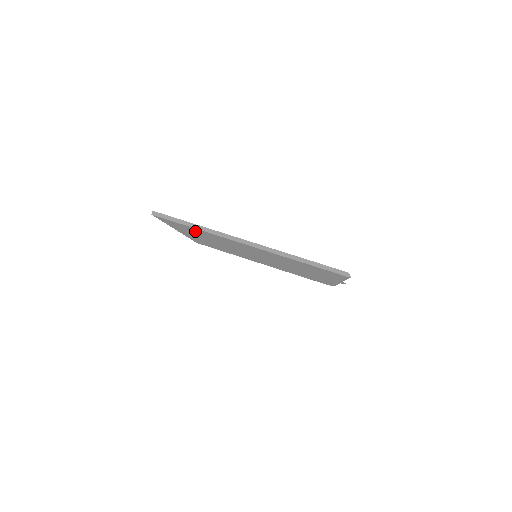
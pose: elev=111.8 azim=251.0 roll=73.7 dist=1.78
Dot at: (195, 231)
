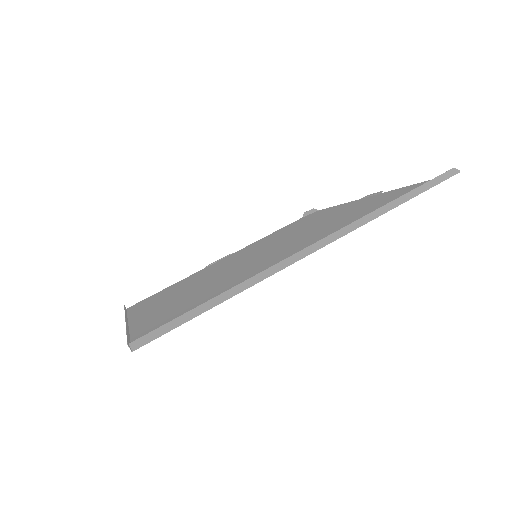
Dot at: (197, 304)
